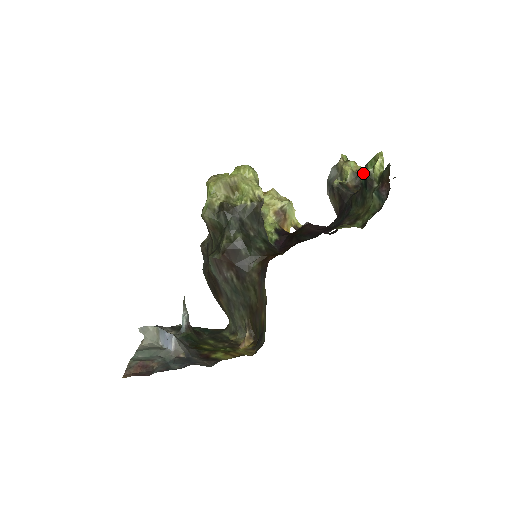
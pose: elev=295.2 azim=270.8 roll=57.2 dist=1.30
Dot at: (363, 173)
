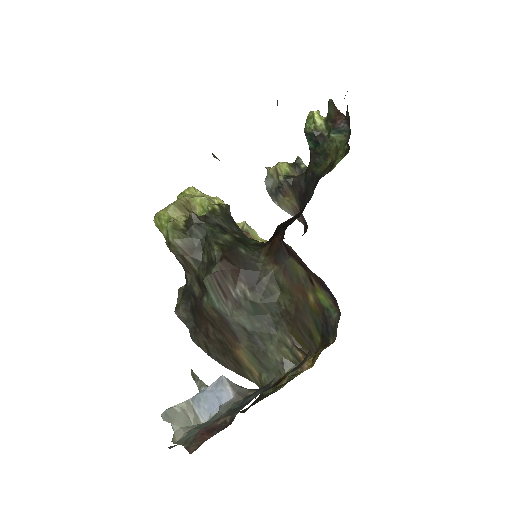
Dot at: (306, 138)
